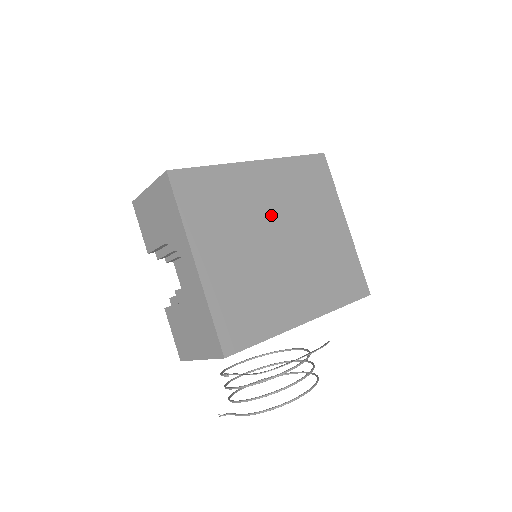
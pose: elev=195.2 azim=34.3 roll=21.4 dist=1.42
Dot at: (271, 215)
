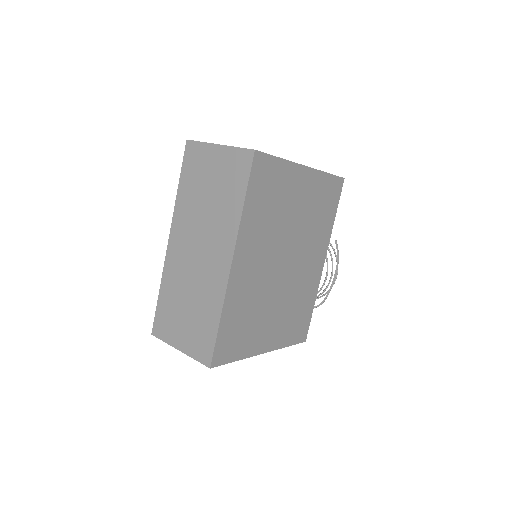
Dot at: (269, 266)
